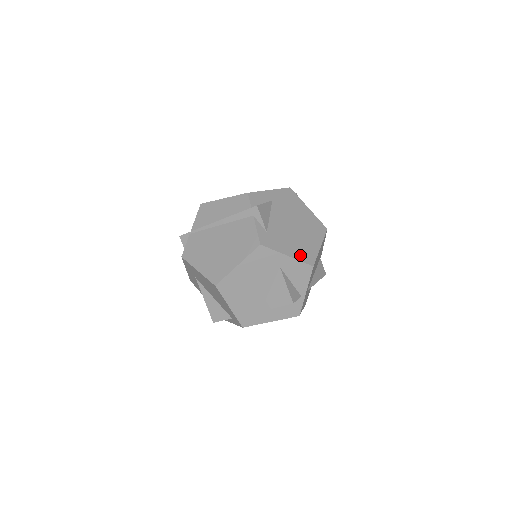
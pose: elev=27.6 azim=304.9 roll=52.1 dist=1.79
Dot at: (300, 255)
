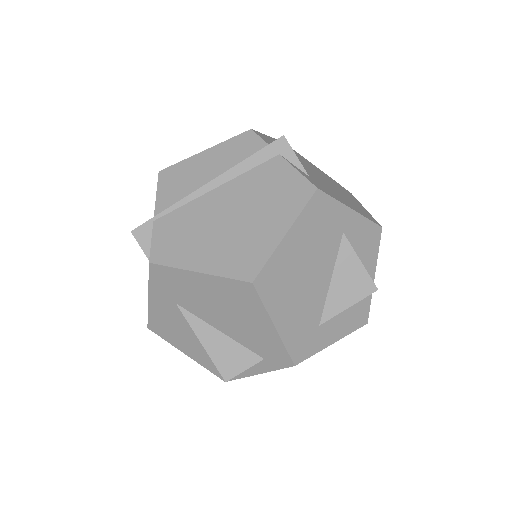
Dot at: (360, 212)
